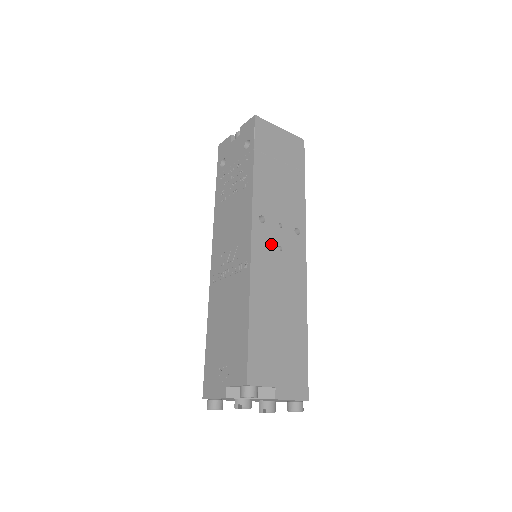
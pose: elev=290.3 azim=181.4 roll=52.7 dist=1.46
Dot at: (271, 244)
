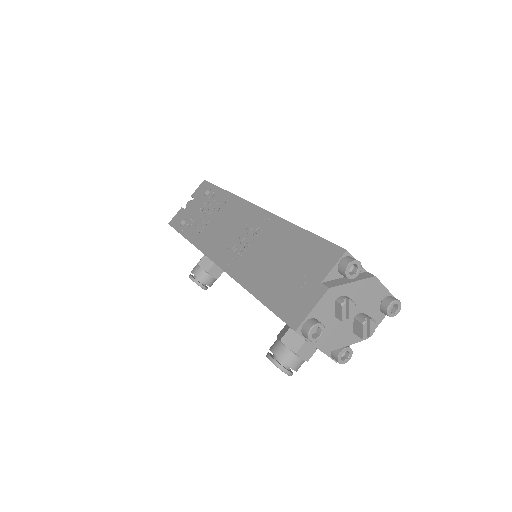
Dot at: occluded
